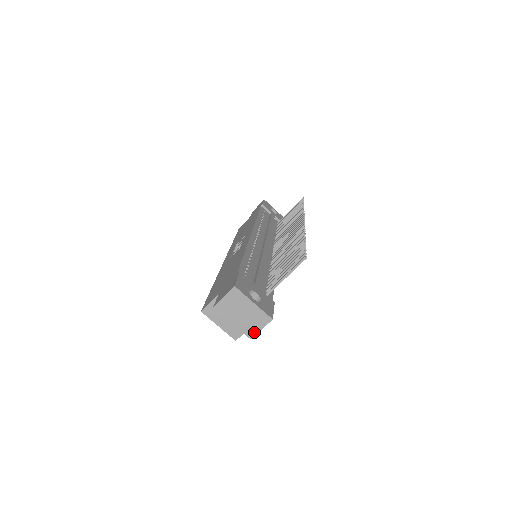
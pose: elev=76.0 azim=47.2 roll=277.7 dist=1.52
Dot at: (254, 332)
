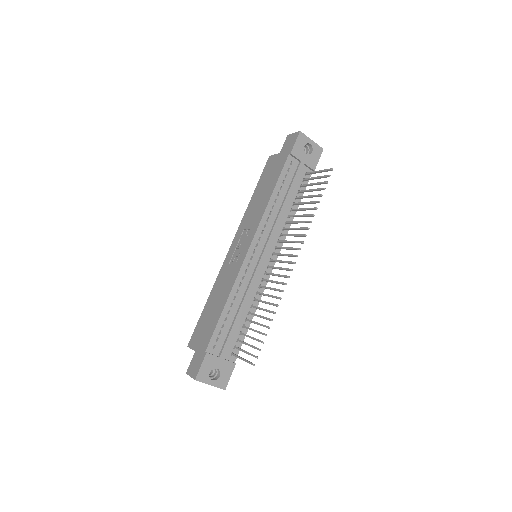
Dot at: occluded
